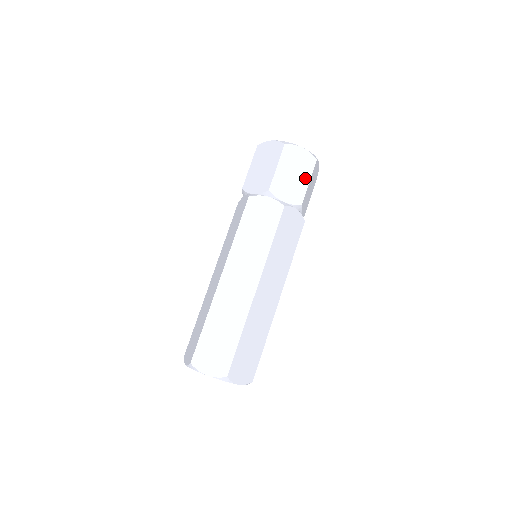
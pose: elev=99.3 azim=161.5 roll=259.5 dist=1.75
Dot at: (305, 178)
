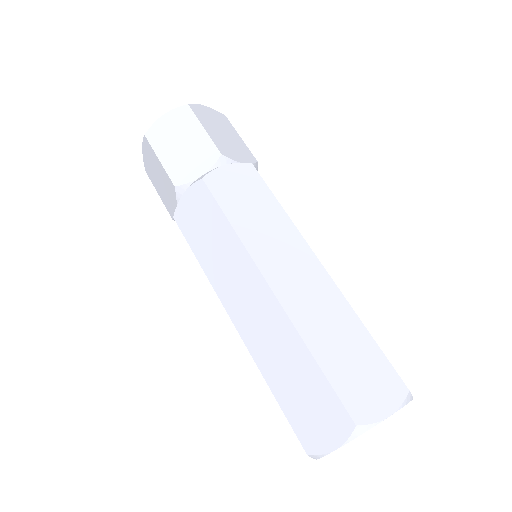
Dot at: (196, 132)
